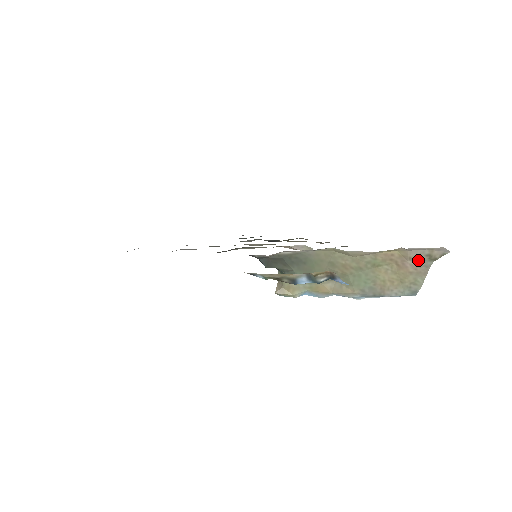
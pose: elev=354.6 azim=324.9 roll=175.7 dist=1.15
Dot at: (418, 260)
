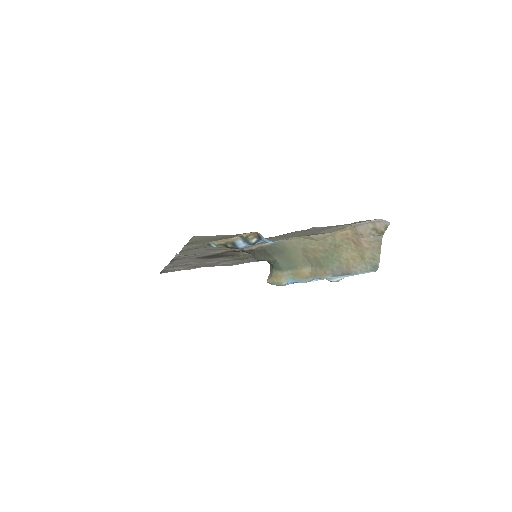
Dot at: (369, 236)
